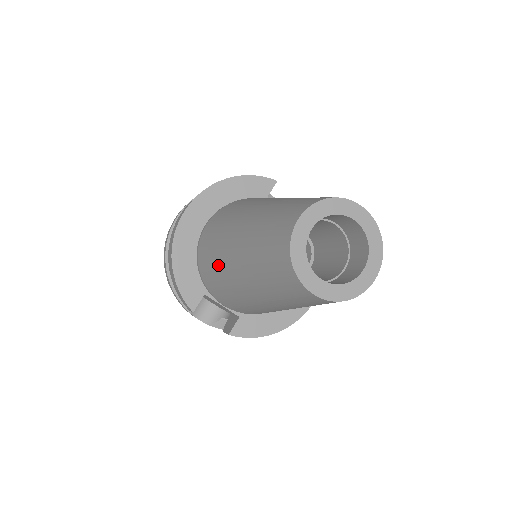
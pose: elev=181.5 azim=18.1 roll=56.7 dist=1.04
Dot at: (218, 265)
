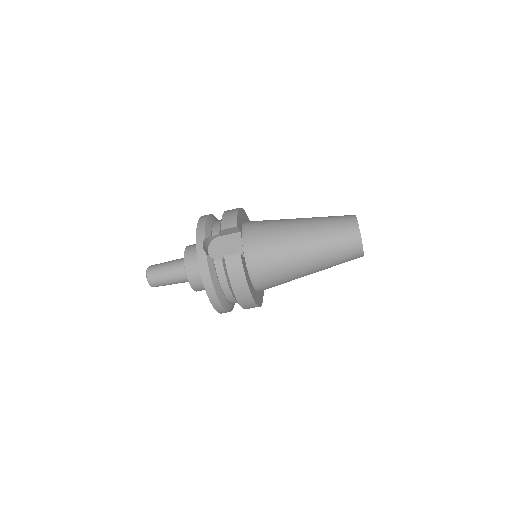
Dot at: (278, 221)
